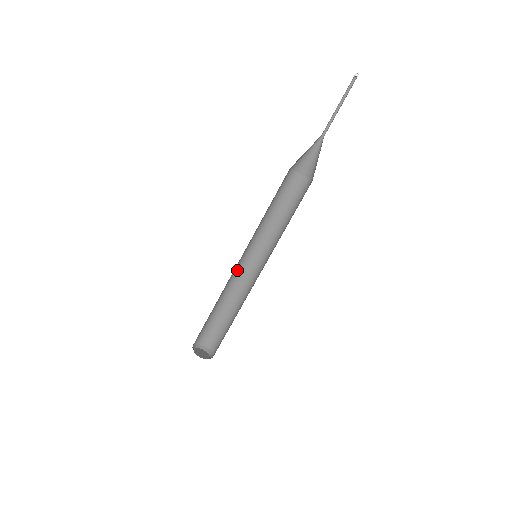
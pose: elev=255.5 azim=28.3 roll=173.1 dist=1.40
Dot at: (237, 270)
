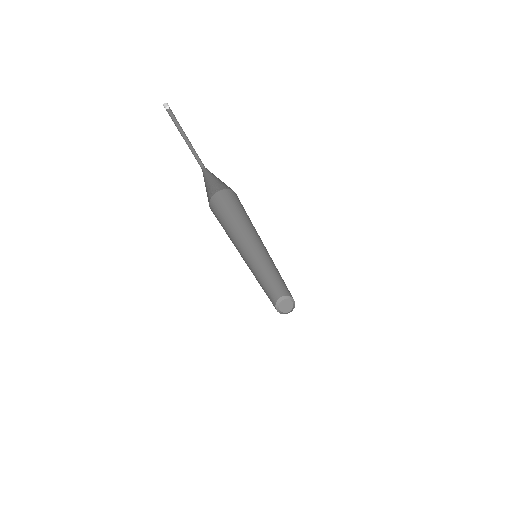
Dot at: (256, 260)
